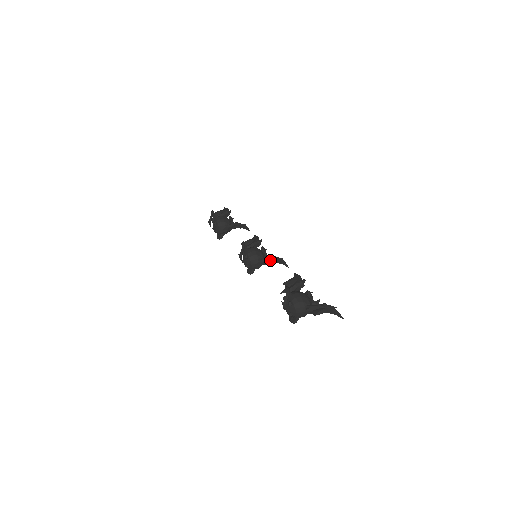
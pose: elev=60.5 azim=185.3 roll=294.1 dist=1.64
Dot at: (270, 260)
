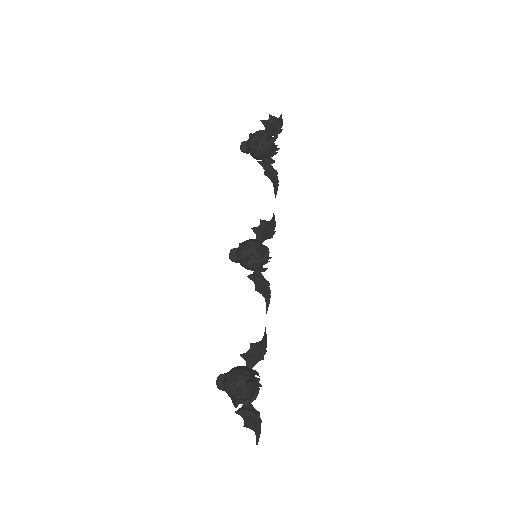
Dot at: (263, 288)
